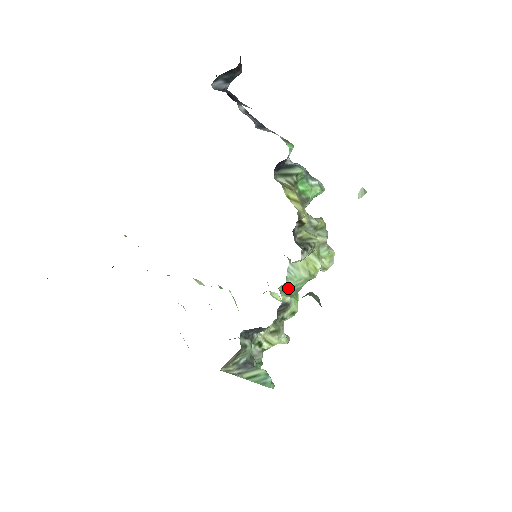
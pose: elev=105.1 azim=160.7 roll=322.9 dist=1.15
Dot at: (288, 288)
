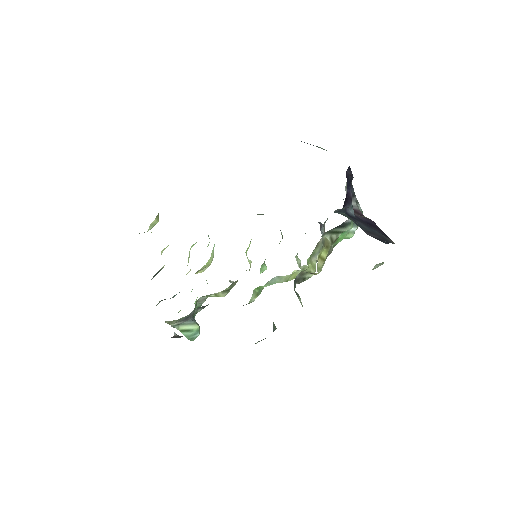
Dot at: occluded
